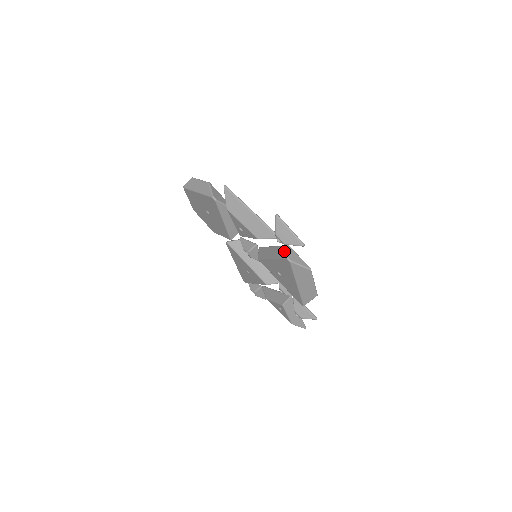
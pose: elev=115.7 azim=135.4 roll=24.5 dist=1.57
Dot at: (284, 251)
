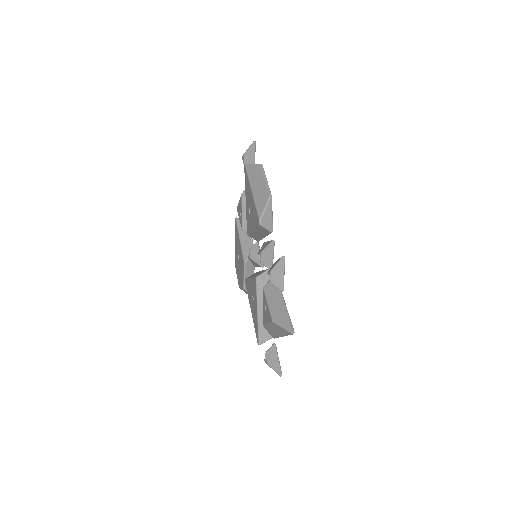
Dot at: occluded
